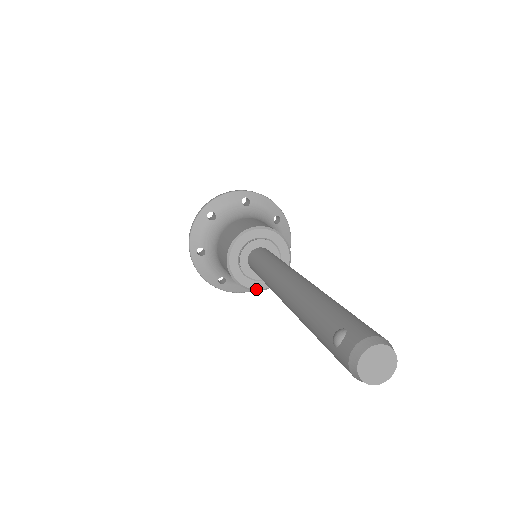
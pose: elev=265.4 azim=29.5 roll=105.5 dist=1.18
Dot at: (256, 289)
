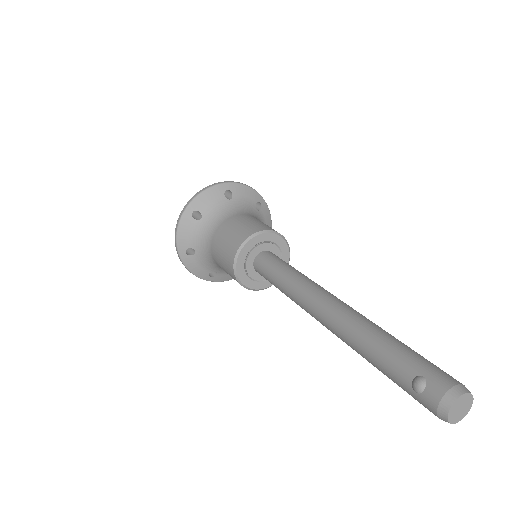
Dot at: (262, 289)
